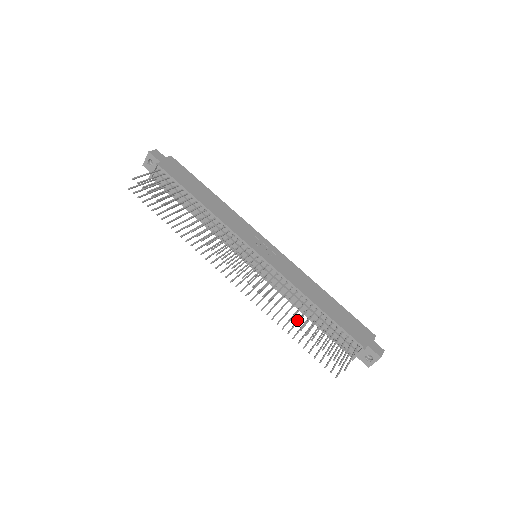
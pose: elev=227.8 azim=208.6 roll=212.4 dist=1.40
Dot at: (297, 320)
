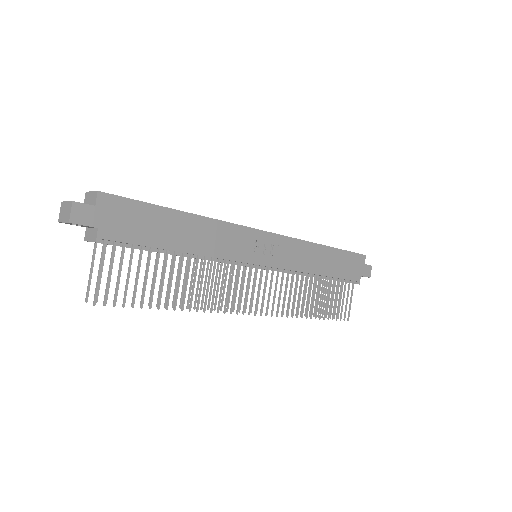
Dot at: (304, 292)
